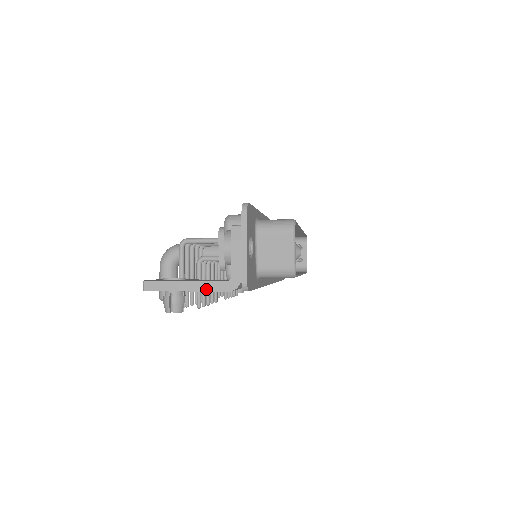
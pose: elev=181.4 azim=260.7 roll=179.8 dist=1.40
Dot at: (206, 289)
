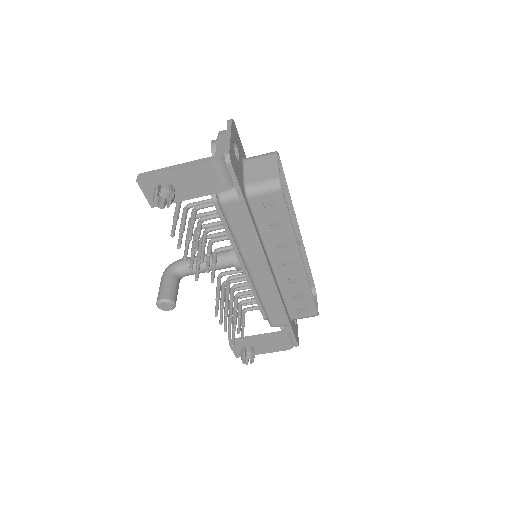
Dot at: (192, 165)
